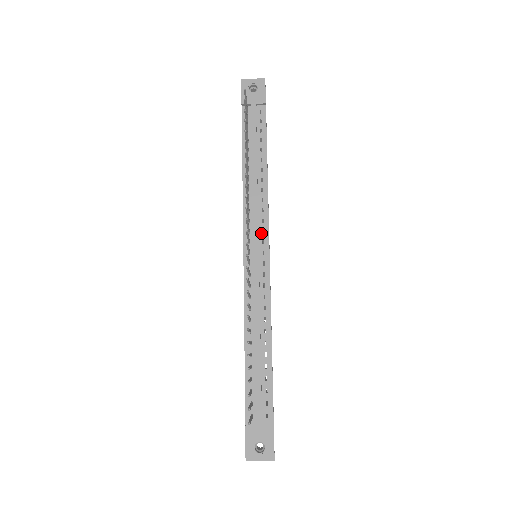
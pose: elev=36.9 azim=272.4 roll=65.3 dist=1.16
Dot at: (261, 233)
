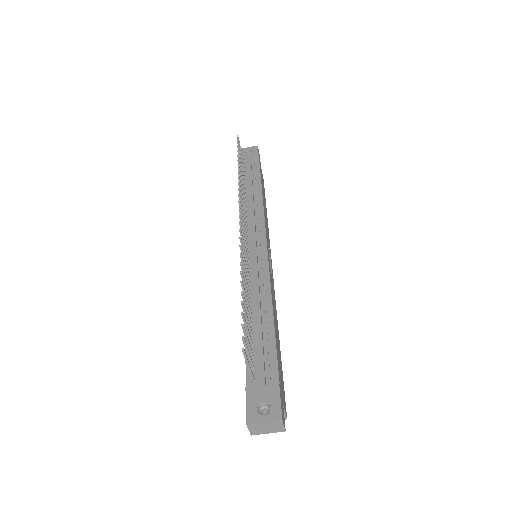
Dot at: (258, 232)
